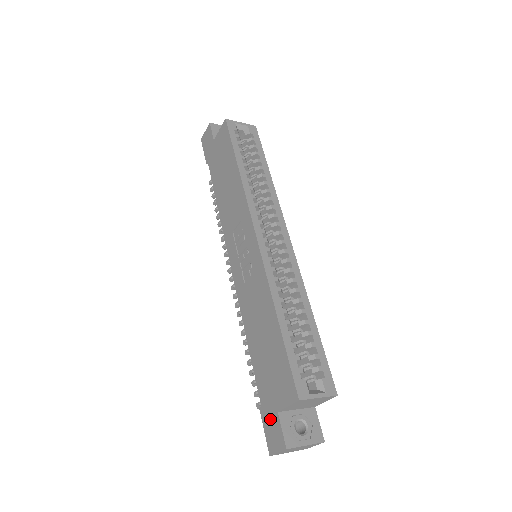
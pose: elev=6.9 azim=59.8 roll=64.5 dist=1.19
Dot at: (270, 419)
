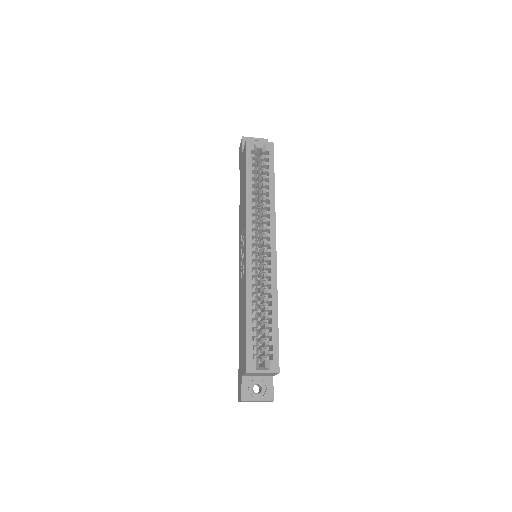
Dot at: (240, 379)
